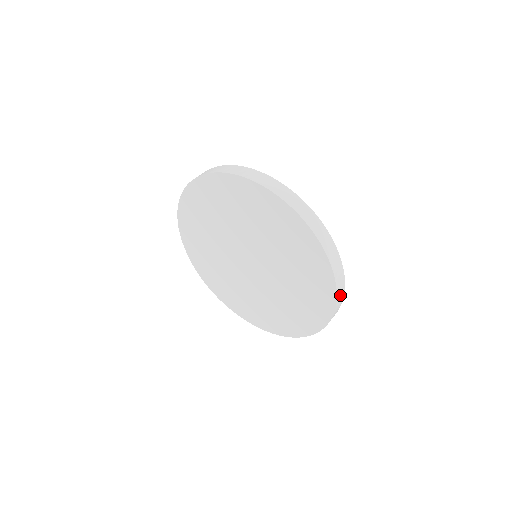
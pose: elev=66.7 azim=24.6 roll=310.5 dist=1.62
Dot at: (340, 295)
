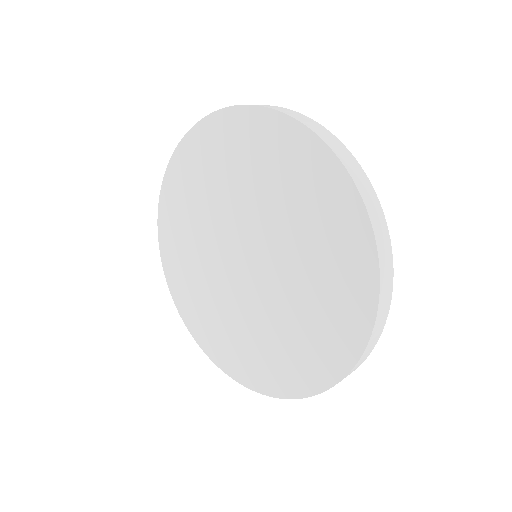
Dot at: occluded
